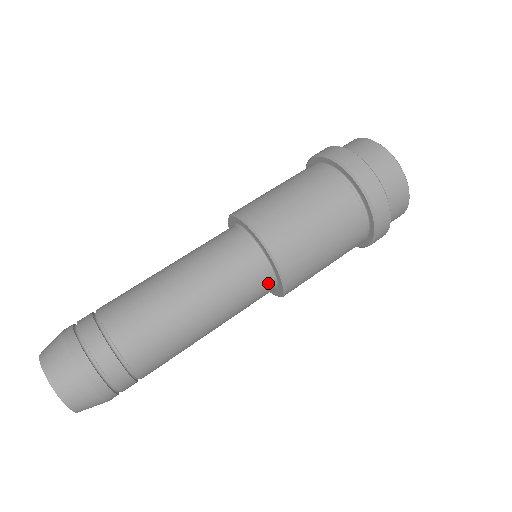
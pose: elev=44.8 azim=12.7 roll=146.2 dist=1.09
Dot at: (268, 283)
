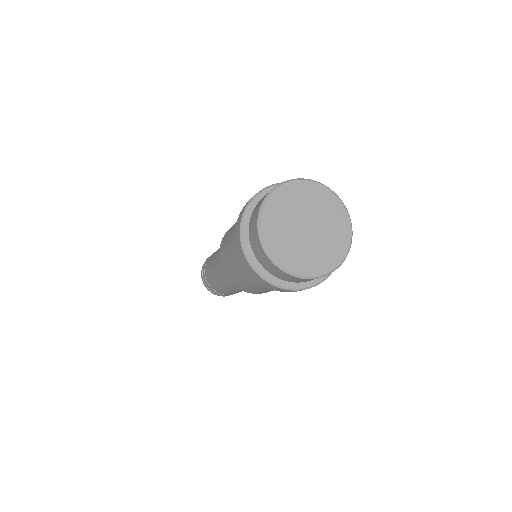
Dot at: occluded
